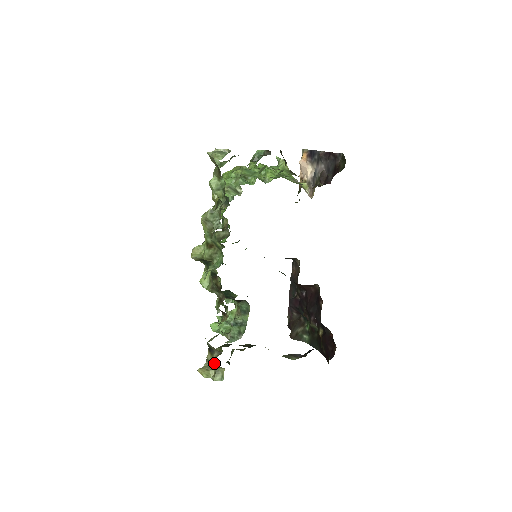
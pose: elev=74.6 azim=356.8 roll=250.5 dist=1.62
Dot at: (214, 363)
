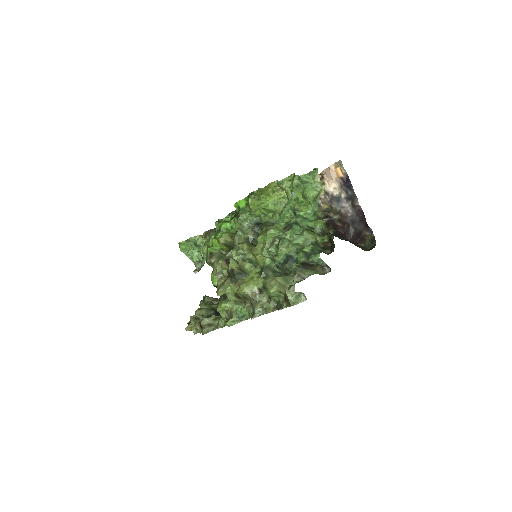
Dot at: occluded
